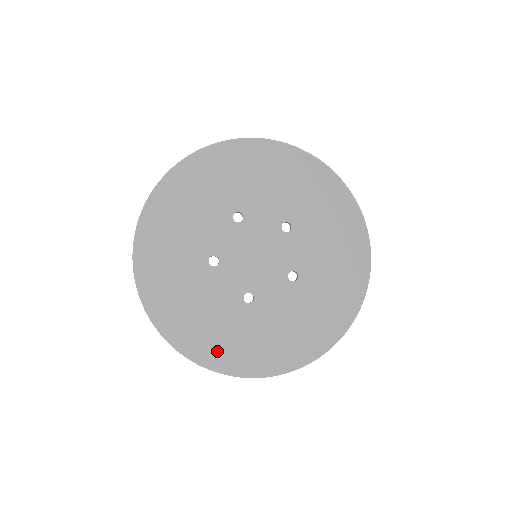
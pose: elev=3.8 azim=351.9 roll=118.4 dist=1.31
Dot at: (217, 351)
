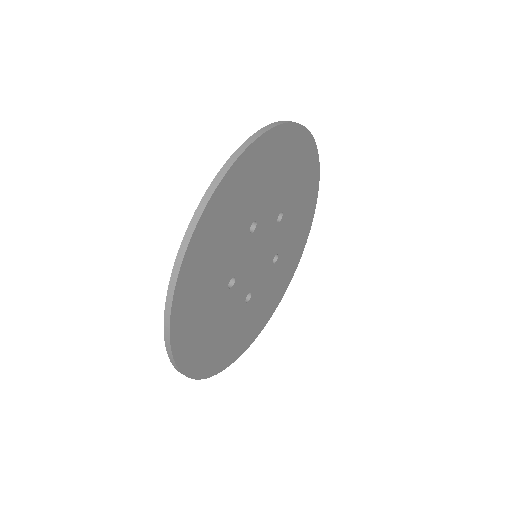
Dot at: (286, 279)
